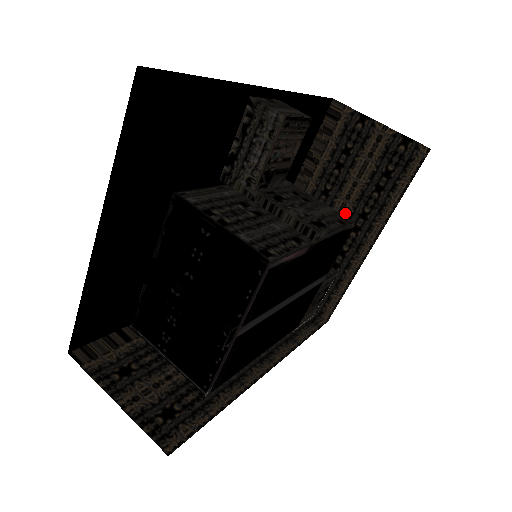
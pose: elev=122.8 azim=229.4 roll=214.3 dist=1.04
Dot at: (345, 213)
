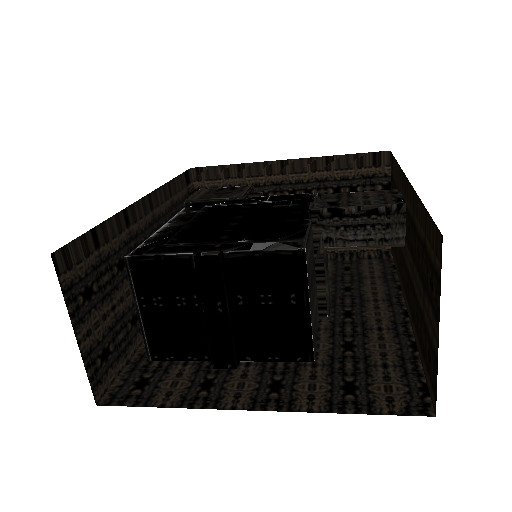
Dot at: occluded
